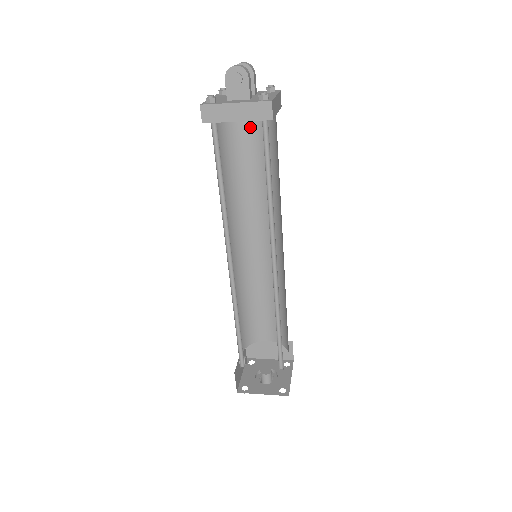
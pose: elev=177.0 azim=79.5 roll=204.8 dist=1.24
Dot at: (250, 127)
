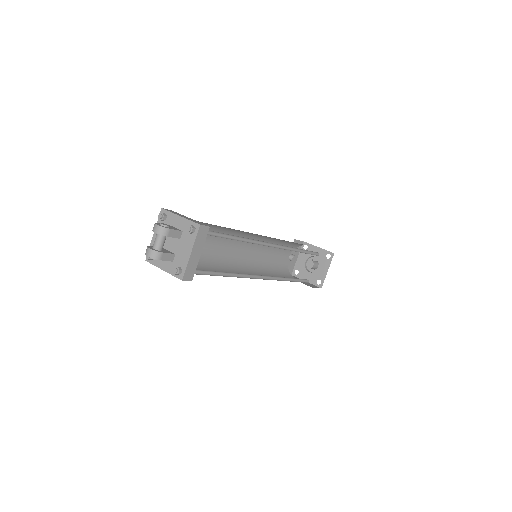
Dot at: occluded
